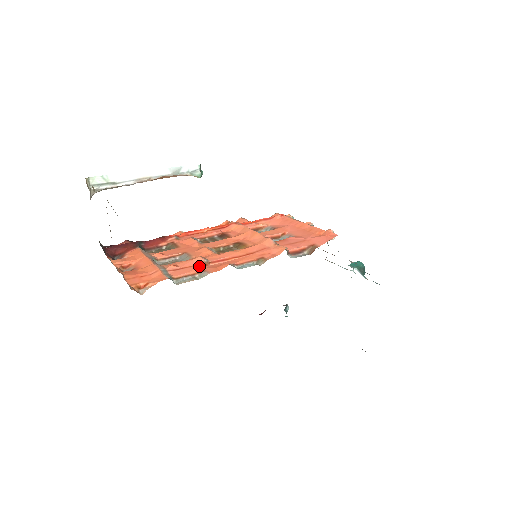
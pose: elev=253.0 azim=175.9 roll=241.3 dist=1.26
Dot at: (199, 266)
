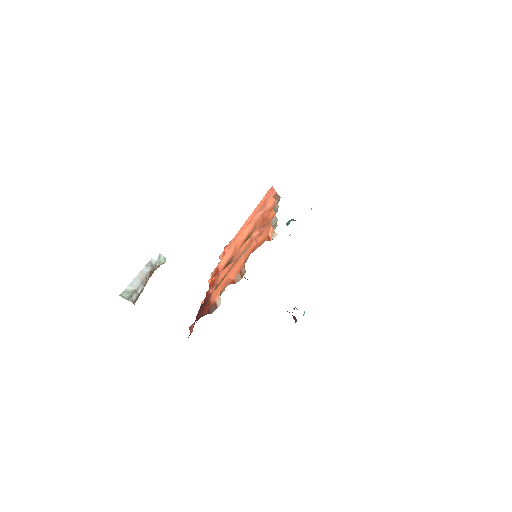
Dot at: (263, 229)
